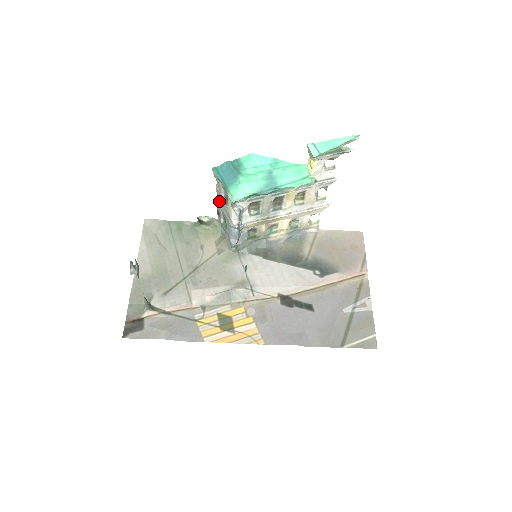
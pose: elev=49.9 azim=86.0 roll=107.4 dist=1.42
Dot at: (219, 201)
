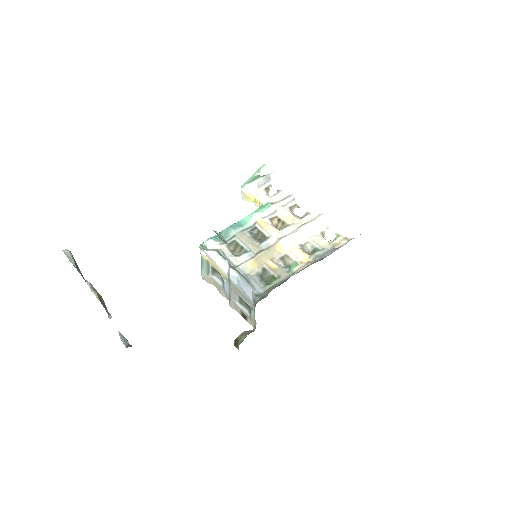
Dot at: (229, 298)
